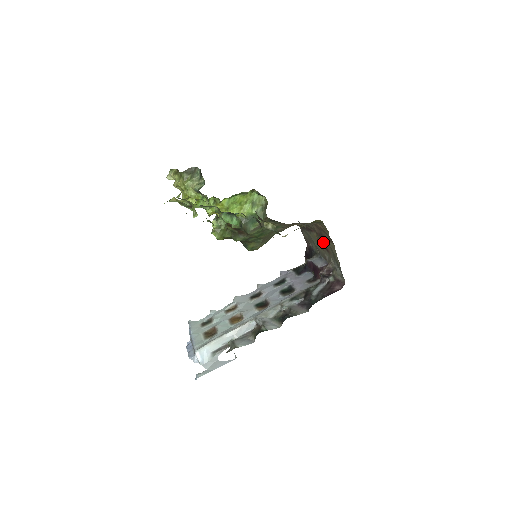
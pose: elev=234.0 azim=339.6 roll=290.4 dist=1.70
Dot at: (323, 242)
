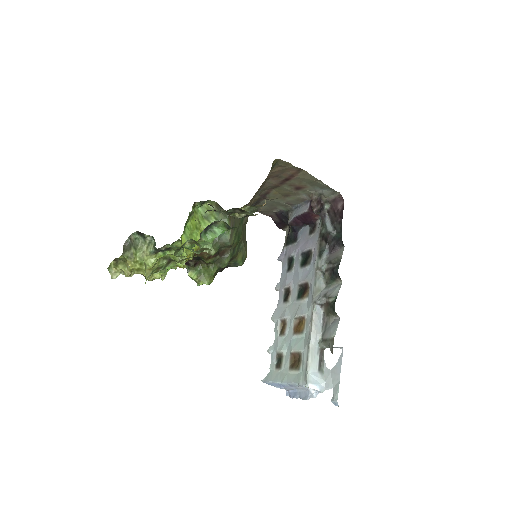
Dot at: (289, 186)
